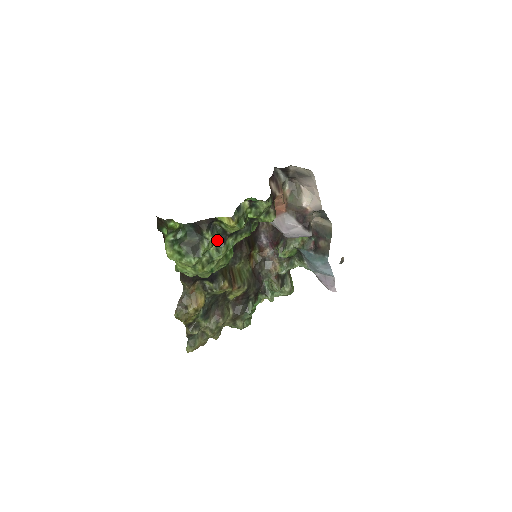
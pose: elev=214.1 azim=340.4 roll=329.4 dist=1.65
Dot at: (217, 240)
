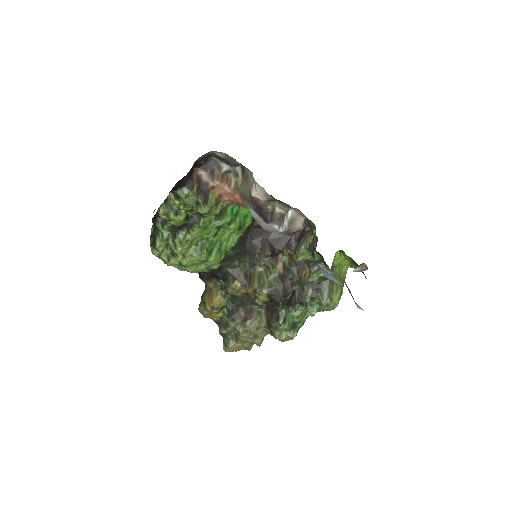
Dot at: (172, 233)
